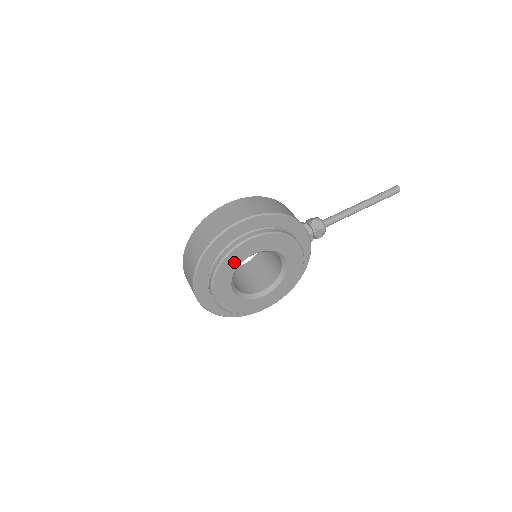
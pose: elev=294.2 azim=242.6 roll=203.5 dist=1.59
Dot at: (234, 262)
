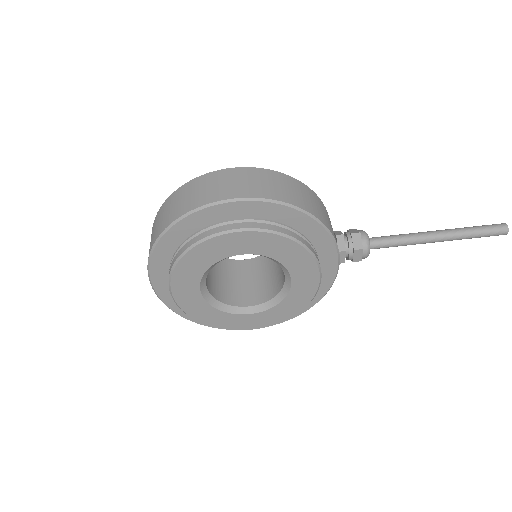
Dot at: (208, 256)
